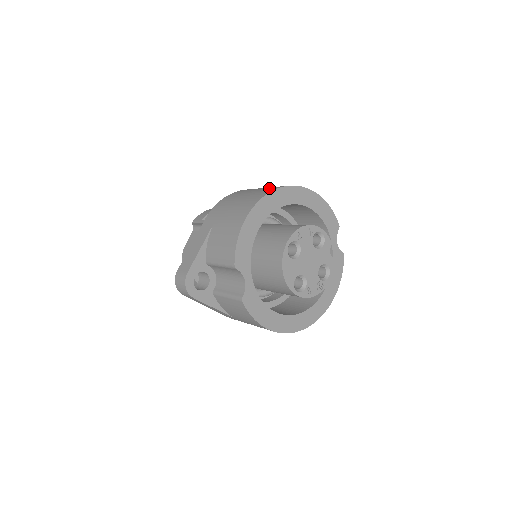
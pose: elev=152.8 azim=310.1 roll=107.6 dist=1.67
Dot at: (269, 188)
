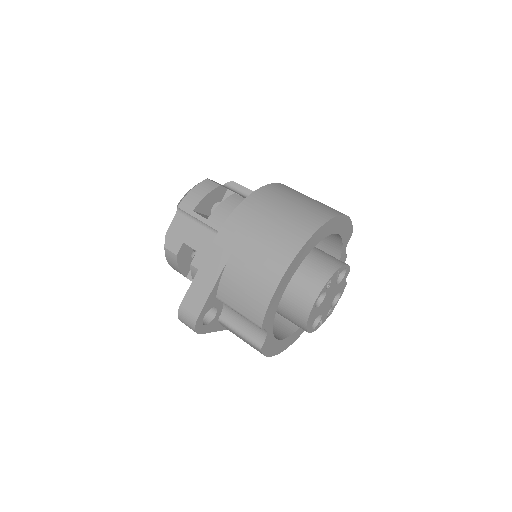
Dot at: (300, 222)
